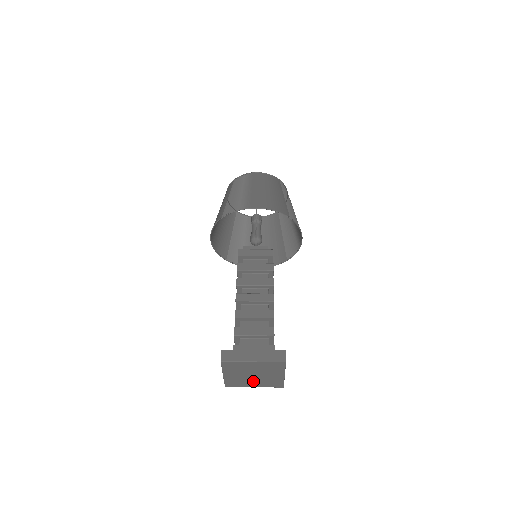
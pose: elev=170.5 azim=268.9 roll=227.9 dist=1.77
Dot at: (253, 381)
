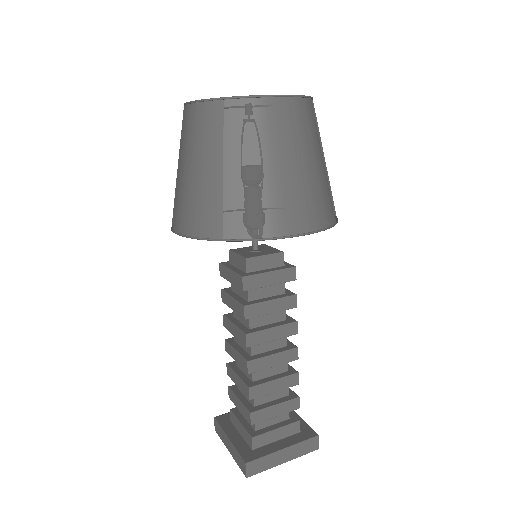
Dot at: occluded
